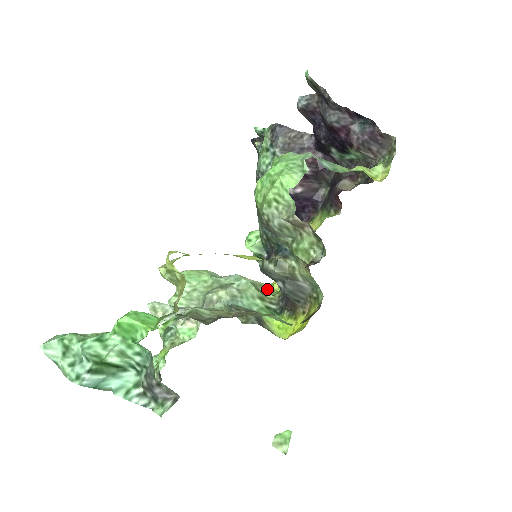
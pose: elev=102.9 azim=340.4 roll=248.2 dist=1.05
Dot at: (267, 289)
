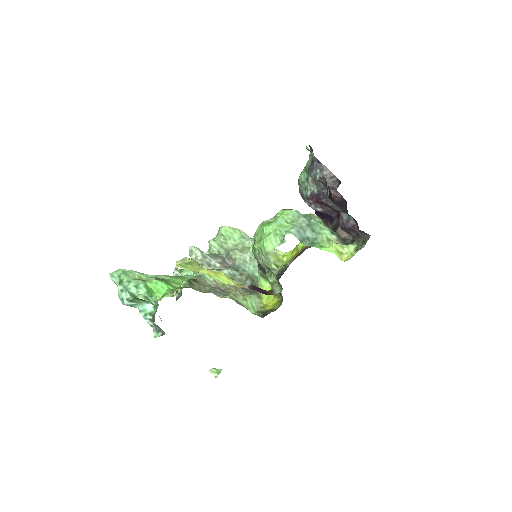
Dot at: (278, 257)
